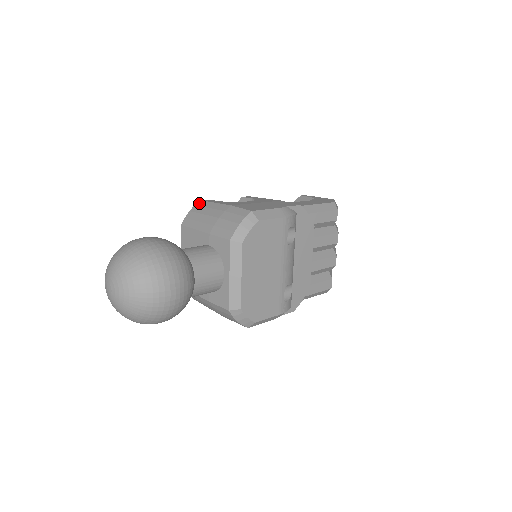
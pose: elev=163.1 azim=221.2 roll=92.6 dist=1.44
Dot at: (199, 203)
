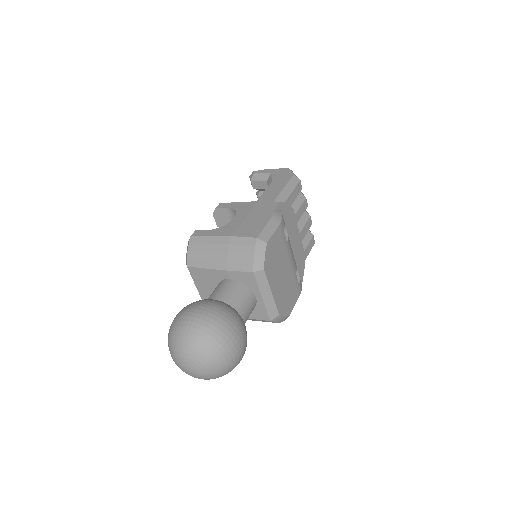
Dot at: (192, 240)
